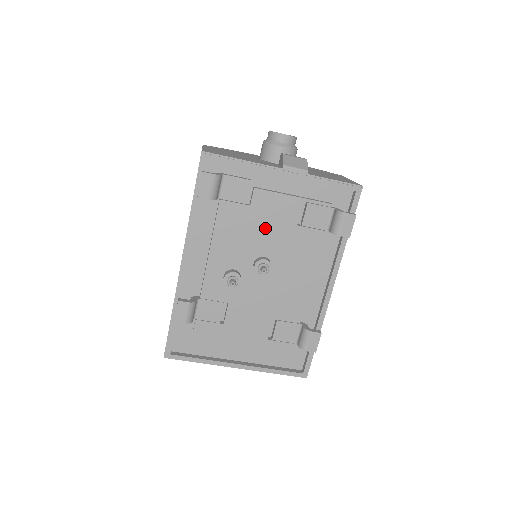
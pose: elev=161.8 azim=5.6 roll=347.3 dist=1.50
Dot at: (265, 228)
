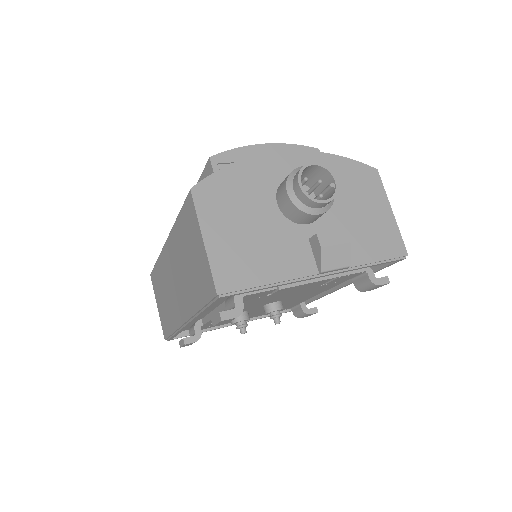
Dot at: (283, 295)
